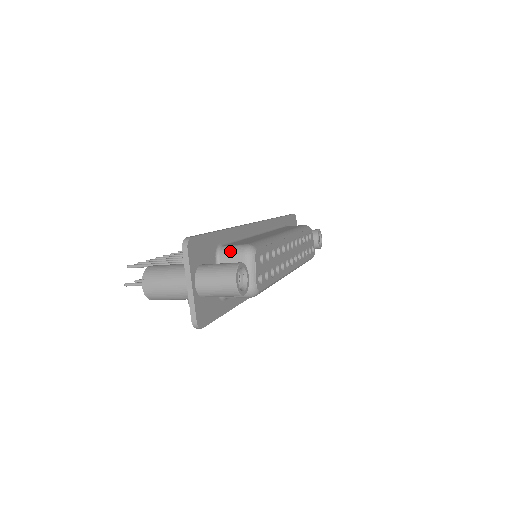
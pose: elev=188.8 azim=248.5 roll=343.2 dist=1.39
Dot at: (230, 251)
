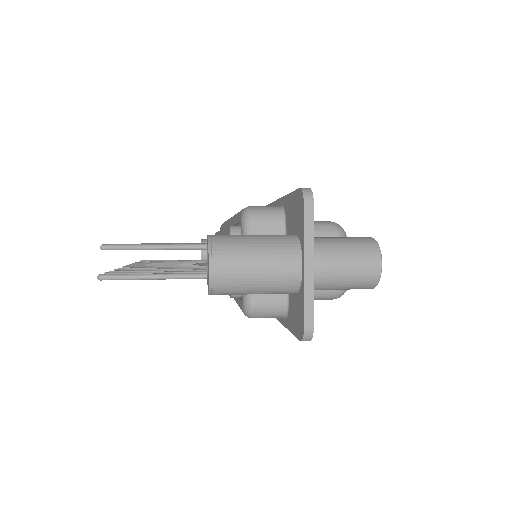
Dot at: occluded
